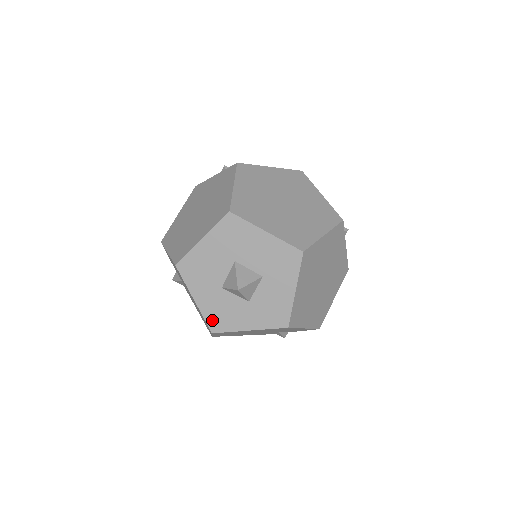
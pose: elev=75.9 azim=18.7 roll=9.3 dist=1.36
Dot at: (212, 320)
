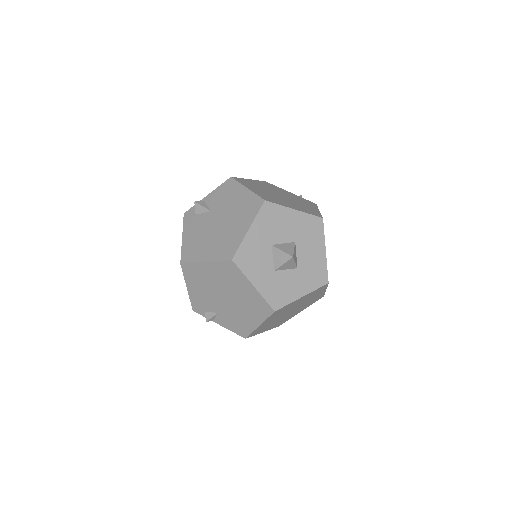
Dot at: (243, 253)
